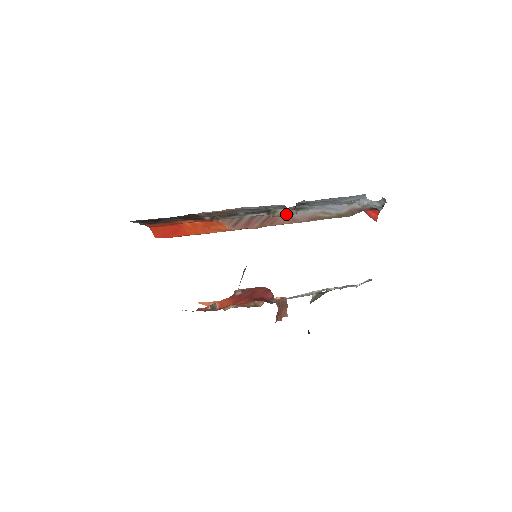
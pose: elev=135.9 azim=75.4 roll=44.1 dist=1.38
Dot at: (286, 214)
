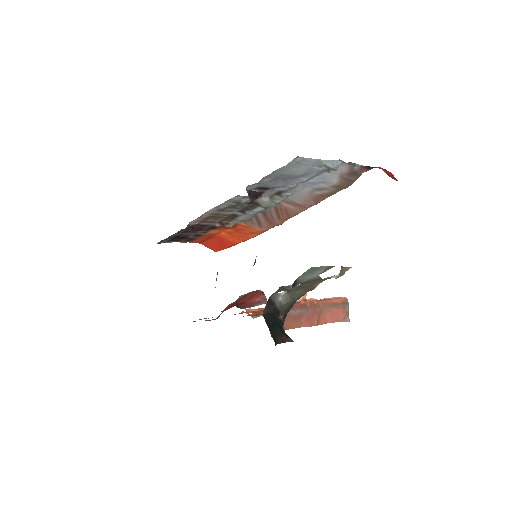
Dot at: (273, 203)
